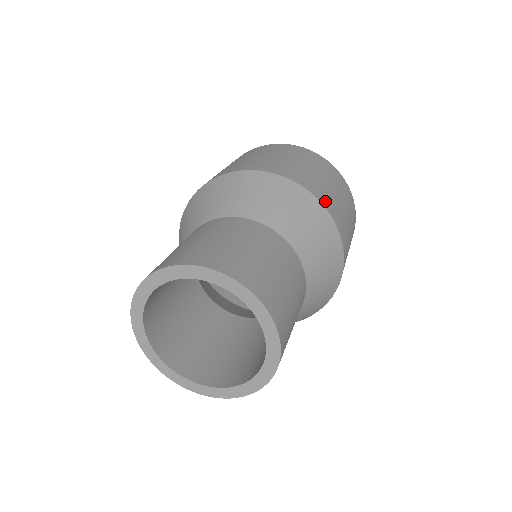
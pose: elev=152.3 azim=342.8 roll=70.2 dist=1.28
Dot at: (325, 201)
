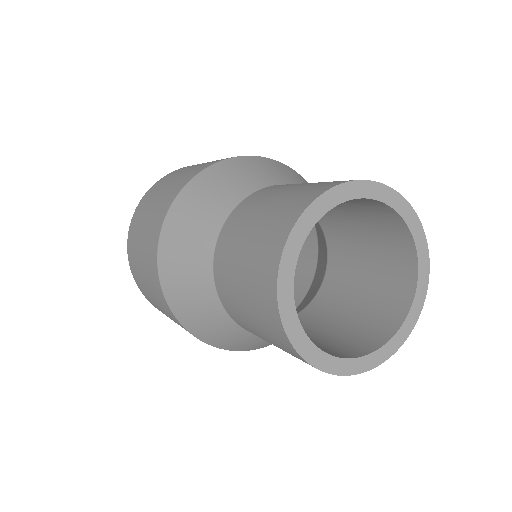
Dot at: occluded
